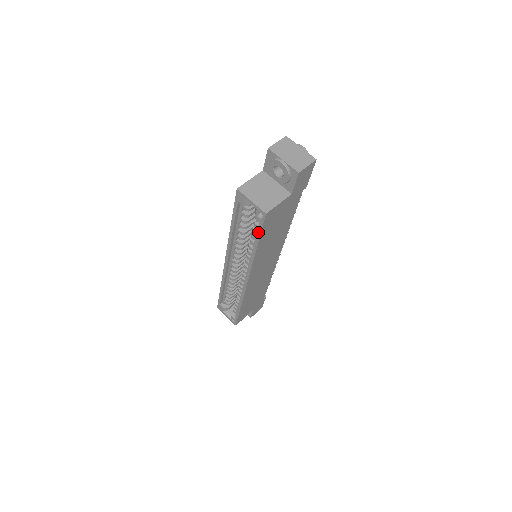
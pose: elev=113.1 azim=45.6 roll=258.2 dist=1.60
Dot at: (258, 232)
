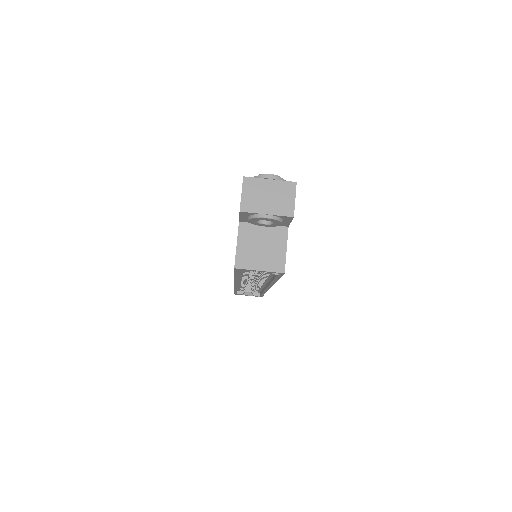
Dot at: (276, 278)
